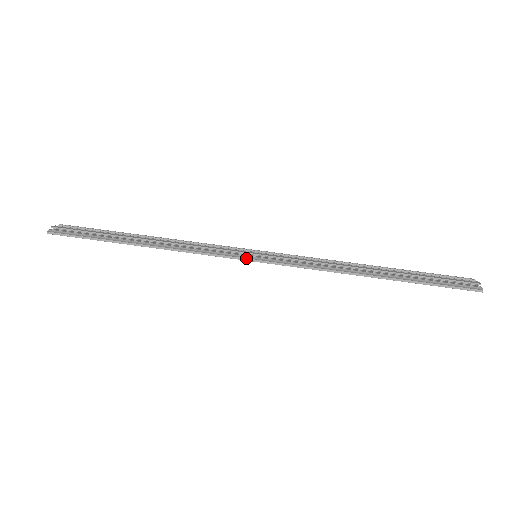
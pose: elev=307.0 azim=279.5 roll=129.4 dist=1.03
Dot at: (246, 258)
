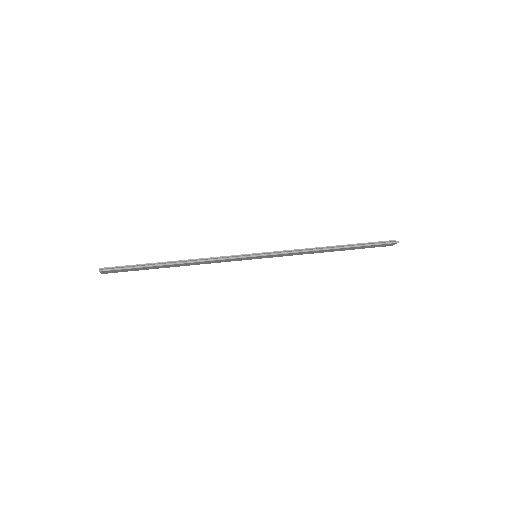
Dot at: (252, 255)
